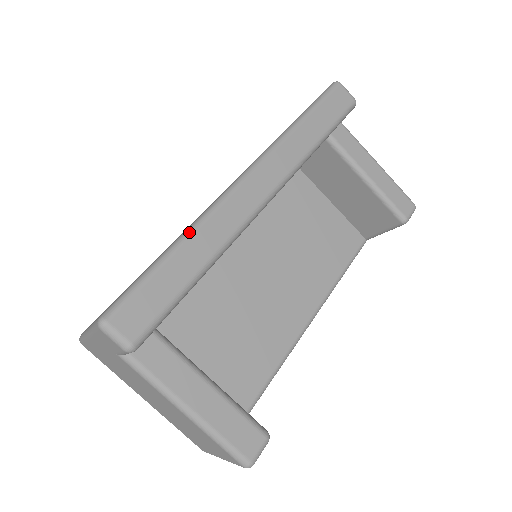
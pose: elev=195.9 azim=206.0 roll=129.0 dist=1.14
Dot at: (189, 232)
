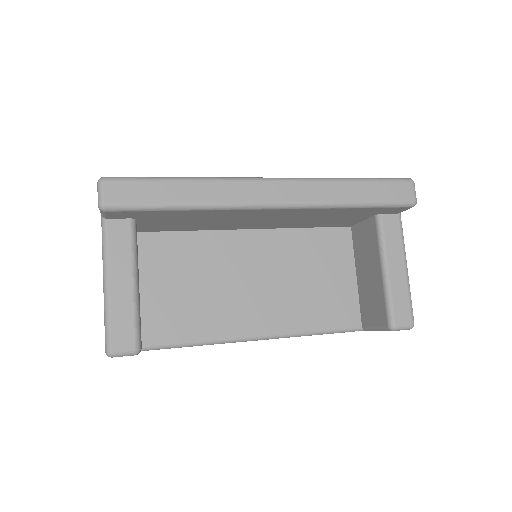
Dot at: (199, 178)
